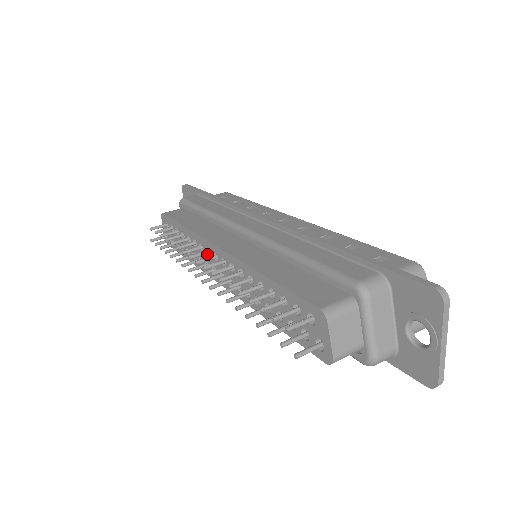
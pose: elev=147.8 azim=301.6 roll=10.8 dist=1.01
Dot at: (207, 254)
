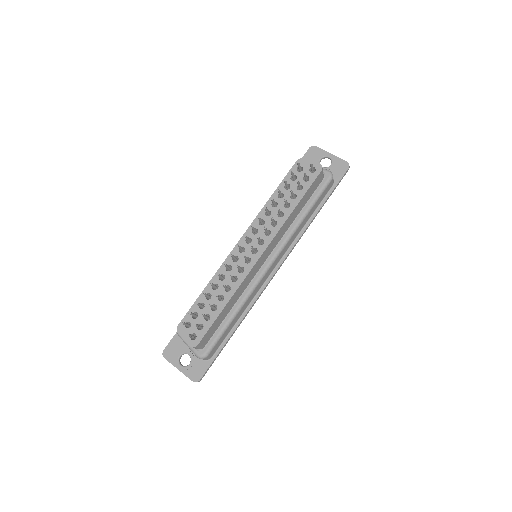
Dot at: (236, 262)
